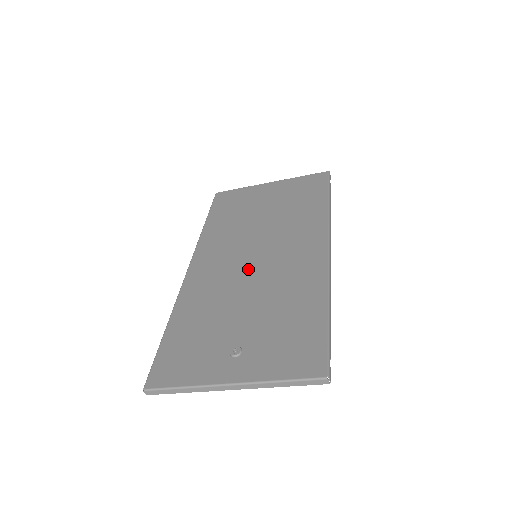
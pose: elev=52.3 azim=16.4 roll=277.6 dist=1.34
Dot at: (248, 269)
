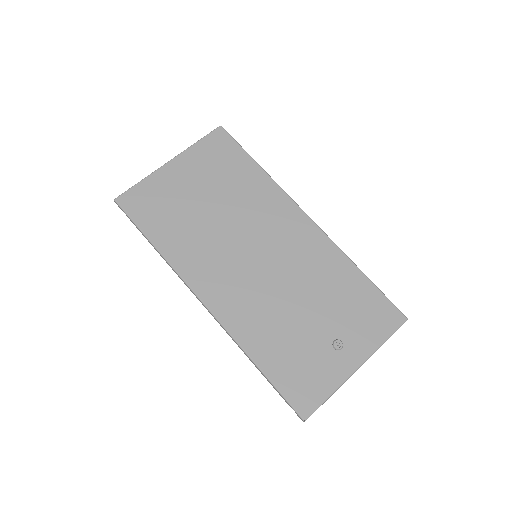
Dot at: (266, 273)
